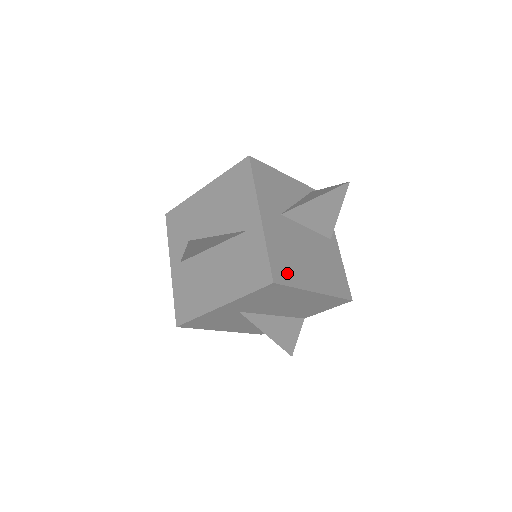
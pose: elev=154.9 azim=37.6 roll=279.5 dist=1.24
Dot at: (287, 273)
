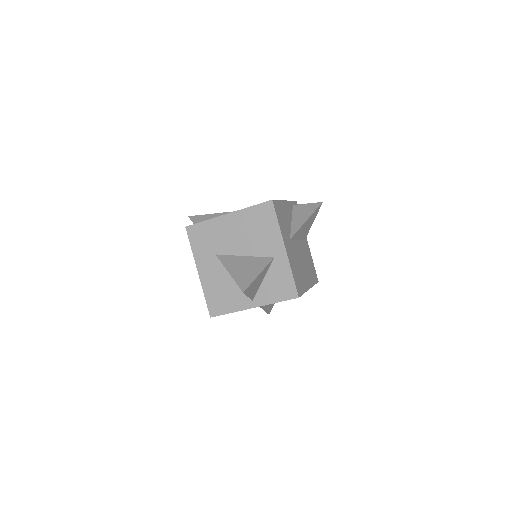
Dot at: (300, 285)
